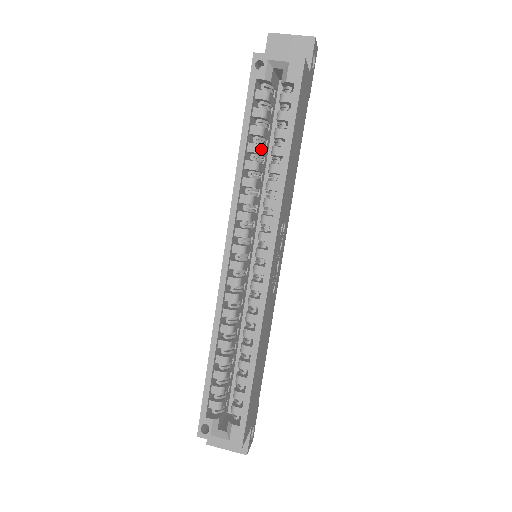
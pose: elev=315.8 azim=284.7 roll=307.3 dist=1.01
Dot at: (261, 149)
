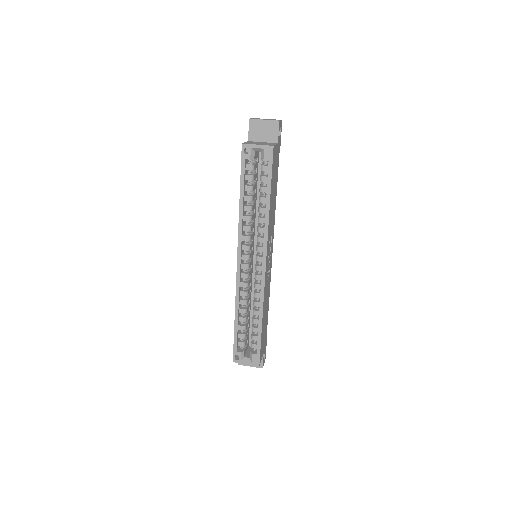
Dot at: (252, 198)
